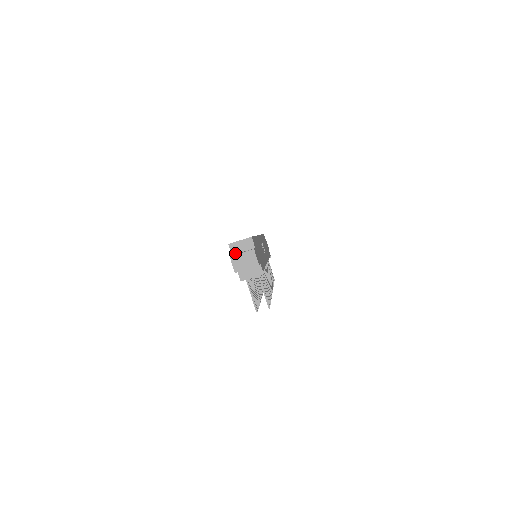
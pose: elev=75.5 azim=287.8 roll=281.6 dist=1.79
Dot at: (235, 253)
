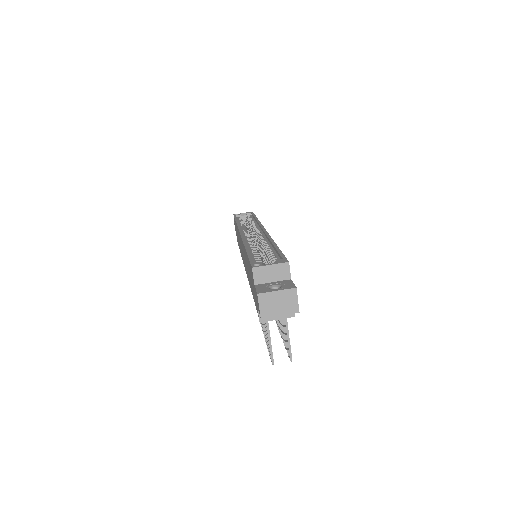
Dot at: (260, 282)
